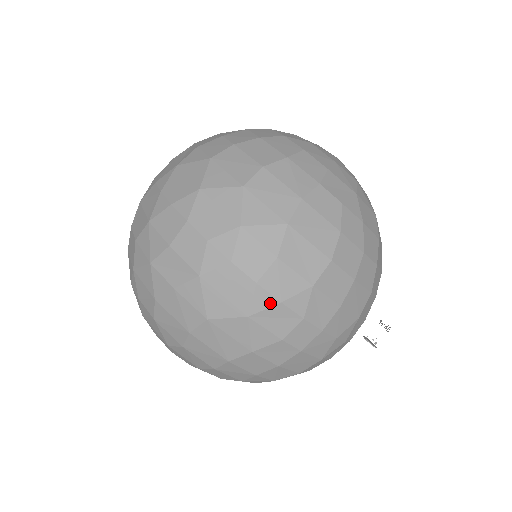
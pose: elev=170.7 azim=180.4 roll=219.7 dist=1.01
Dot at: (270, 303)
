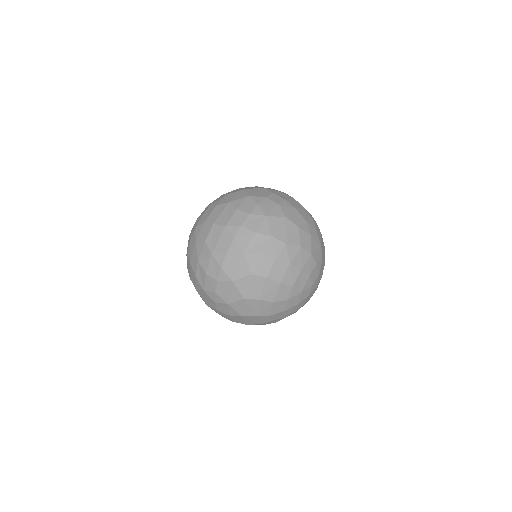
Dot at: (216, 312)
